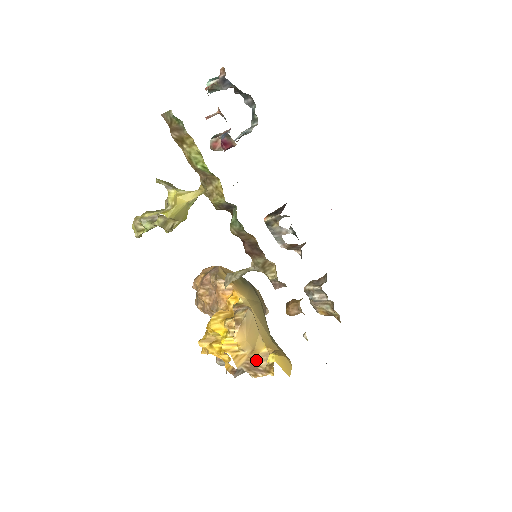
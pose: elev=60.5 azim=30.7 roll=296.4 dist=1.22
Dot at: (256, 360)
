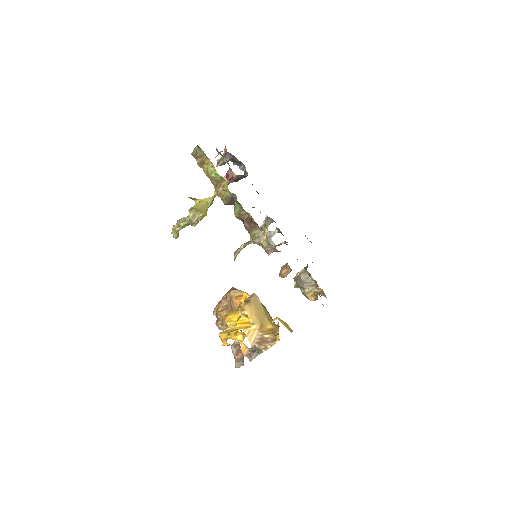
Dot at: (265, 334)
